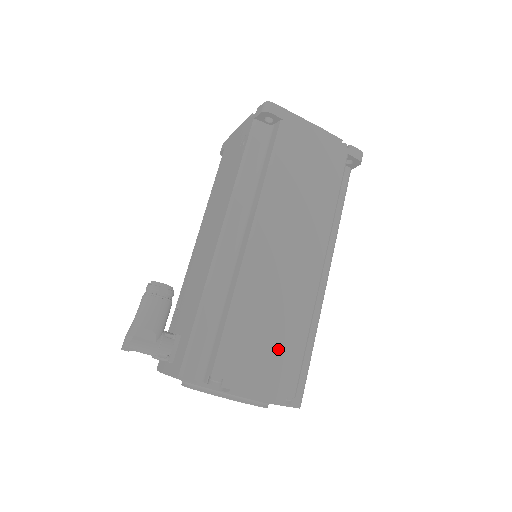
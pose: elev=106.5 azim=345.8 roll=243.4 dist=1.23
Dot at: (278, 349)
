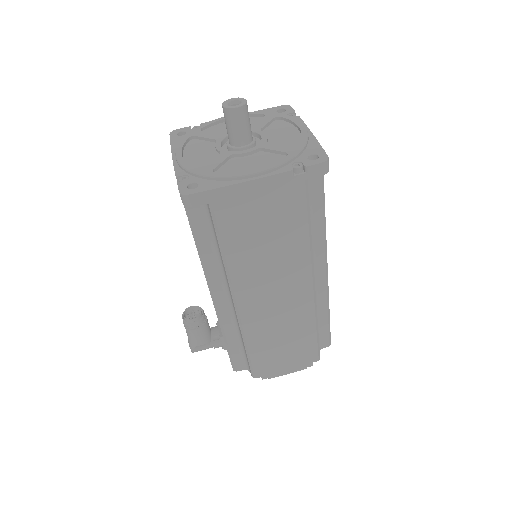
Dot at: (294, 348)
